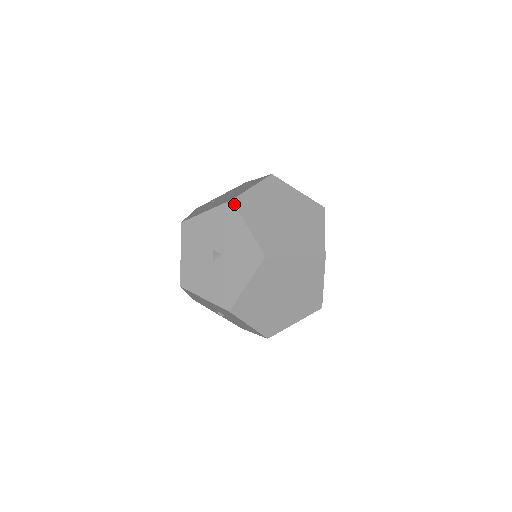
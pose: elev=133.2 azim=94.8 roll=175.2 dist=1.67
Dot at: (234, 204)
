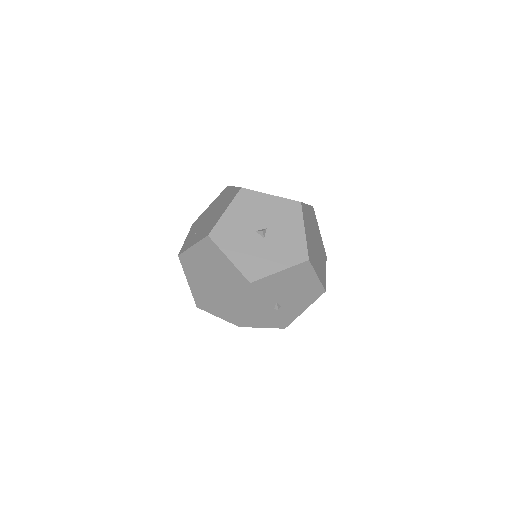
Dot at: (246, 189)
